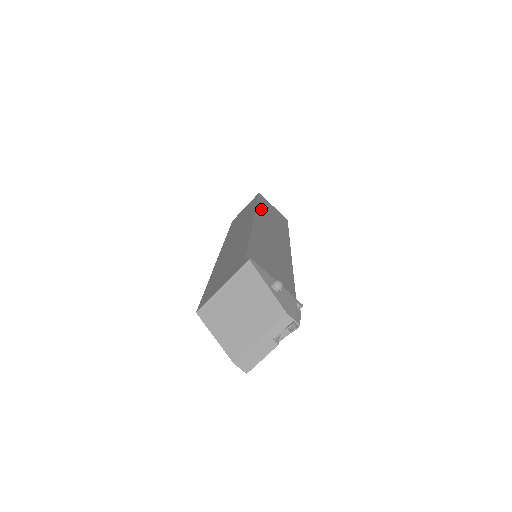
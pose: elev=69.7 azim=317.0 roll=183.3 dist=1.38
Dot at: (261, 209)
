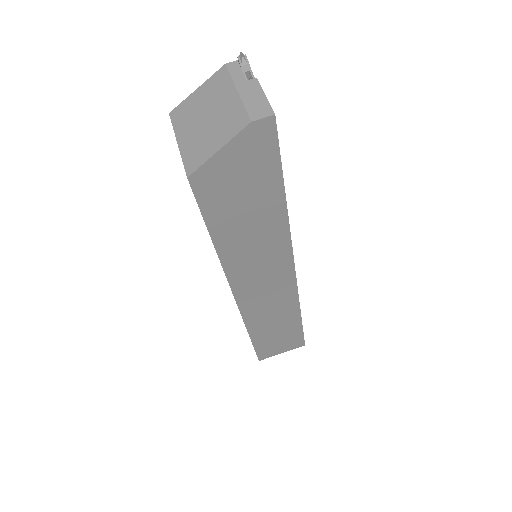
Dot at: occluded
